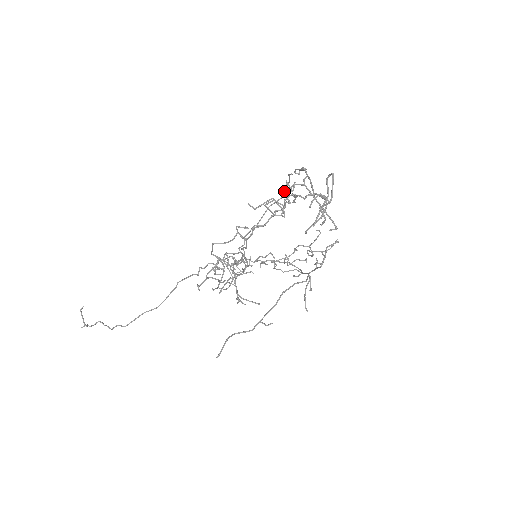
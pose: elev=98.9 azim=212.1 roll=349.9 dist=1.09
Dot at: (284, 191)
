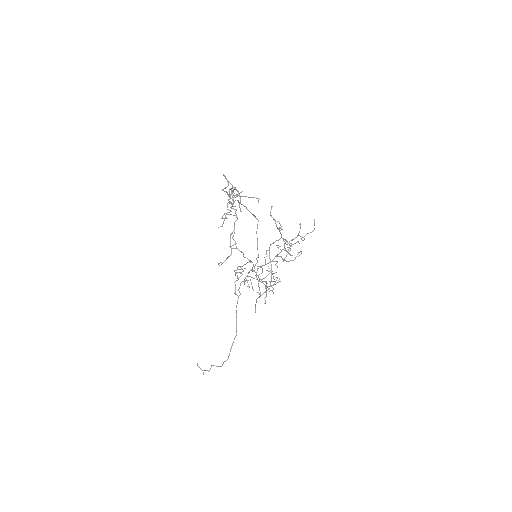
Dot at: occluded
